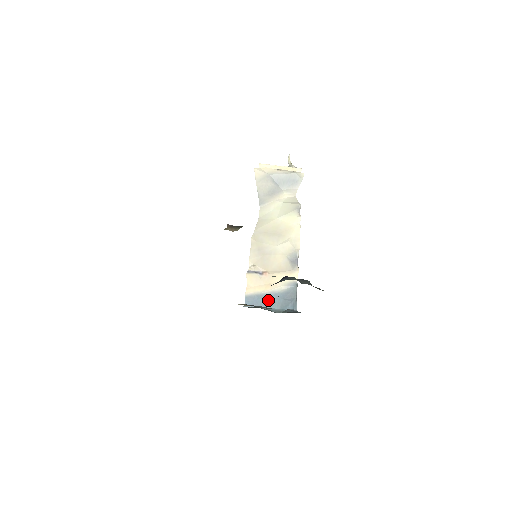
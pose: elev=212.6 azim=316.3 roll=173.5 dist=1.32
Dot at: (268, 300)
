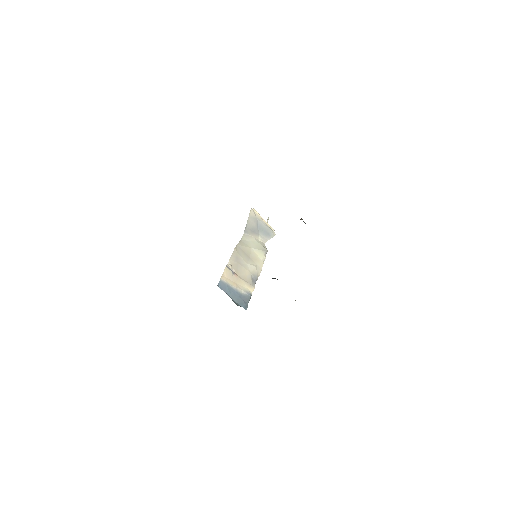
Dot at: (232, 292)
